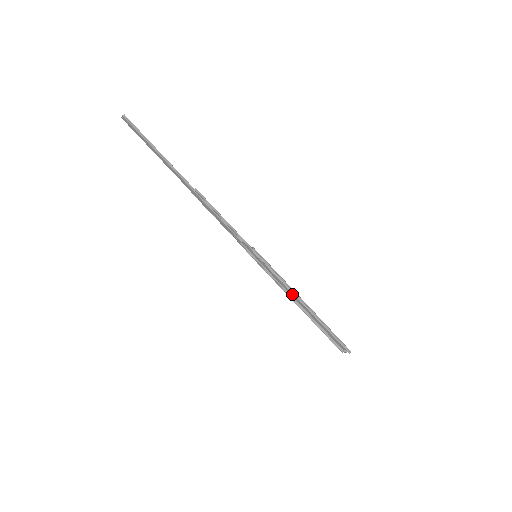
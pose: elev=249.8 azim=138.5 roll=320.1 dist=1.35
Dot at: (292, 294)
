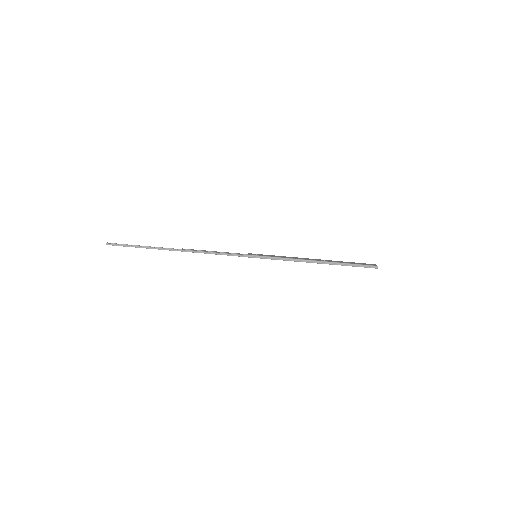
Dot at: occluded
